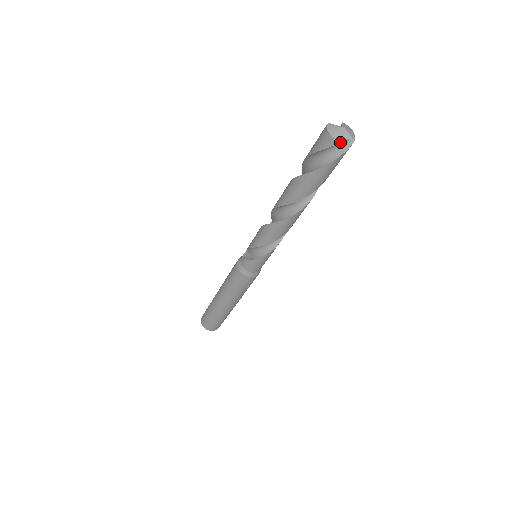
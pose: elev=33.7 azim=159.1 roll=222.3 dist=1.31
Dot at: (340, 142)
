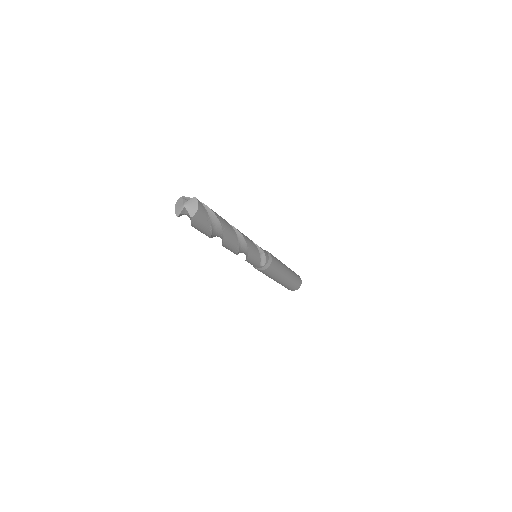
Dot at: (186, 214)
